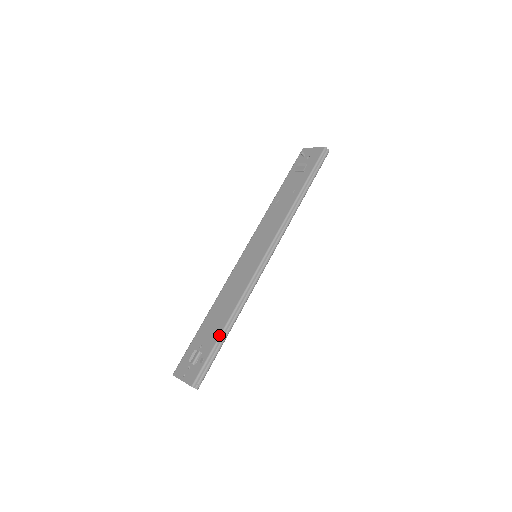
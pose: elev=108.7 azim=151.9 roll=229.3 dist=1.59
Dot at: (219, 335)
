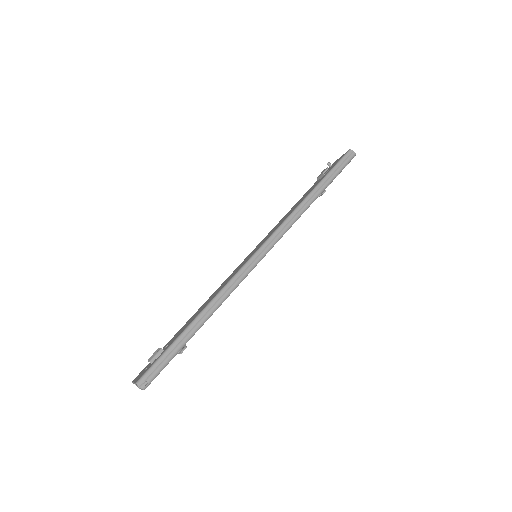
Dot at: (185, 328)
